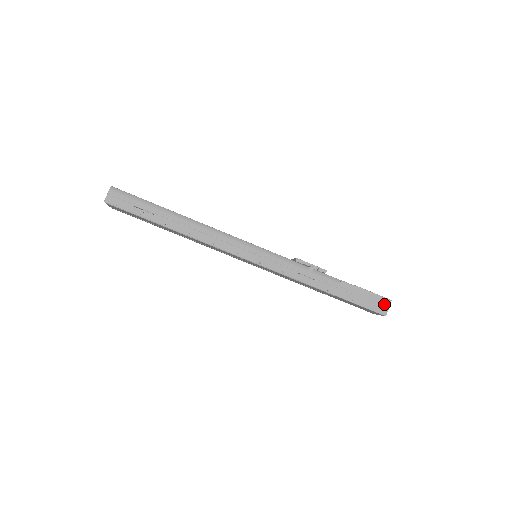
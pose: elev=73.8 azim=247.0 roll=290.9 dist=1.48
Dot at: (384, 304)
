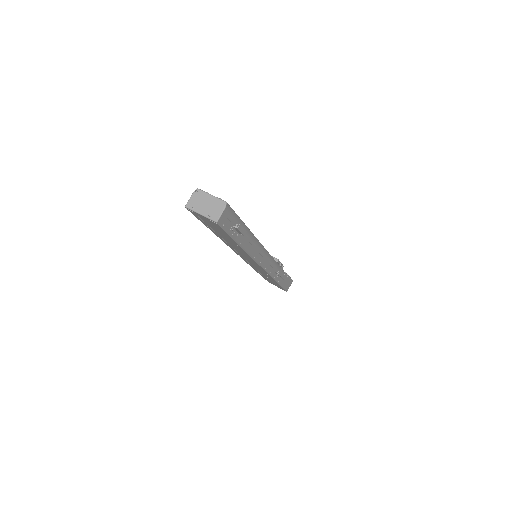
Dot at: (290, 284)
